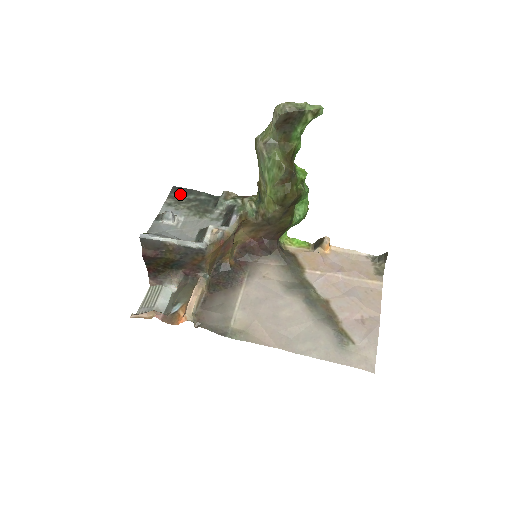
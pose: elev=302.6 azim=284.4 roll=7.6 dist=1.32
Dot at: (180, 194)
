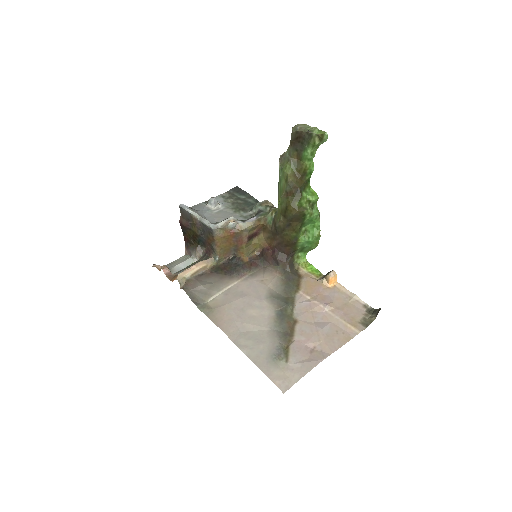
Dot at: (236, 193)
